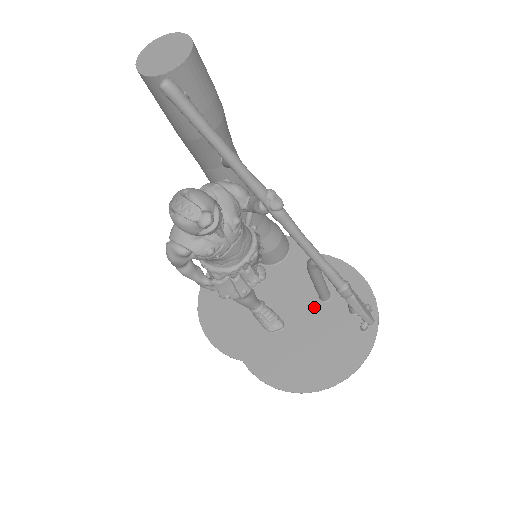
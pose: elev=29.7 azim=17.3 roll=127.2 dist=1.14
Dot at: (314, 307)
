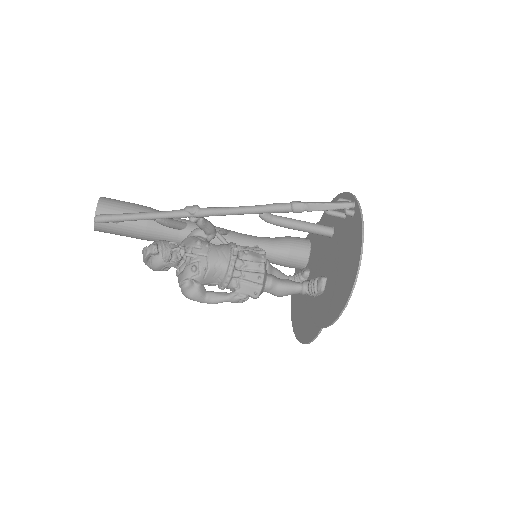
Dot at: (331, 246)
